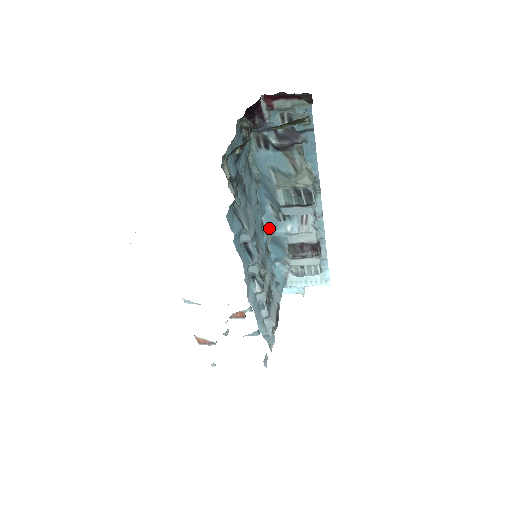
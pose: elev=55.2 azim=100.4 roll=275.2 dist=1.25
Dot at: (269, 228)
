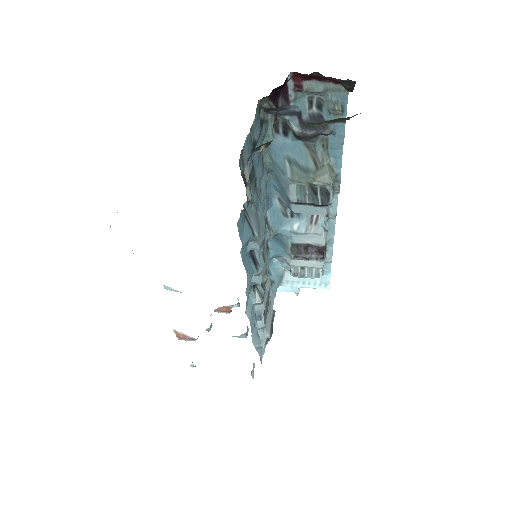
Dot at: (273, 223)
